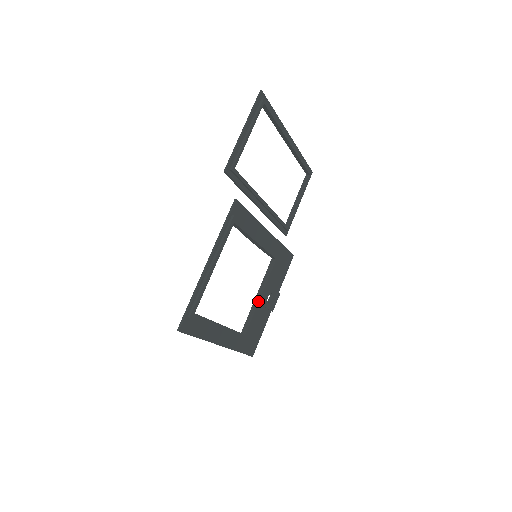
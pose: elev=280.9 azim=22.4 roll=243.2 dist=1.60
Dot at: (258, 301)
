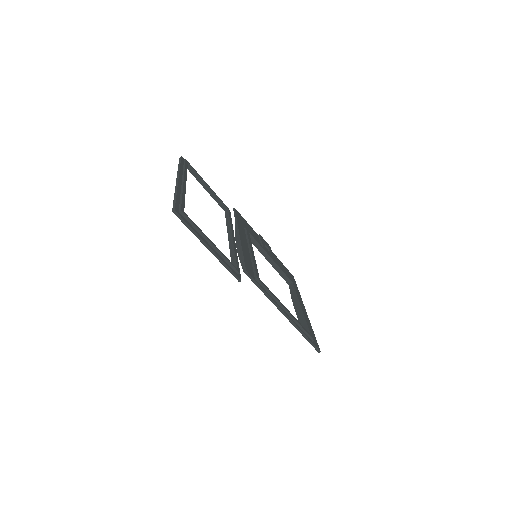
Dot at: (274, 262)
